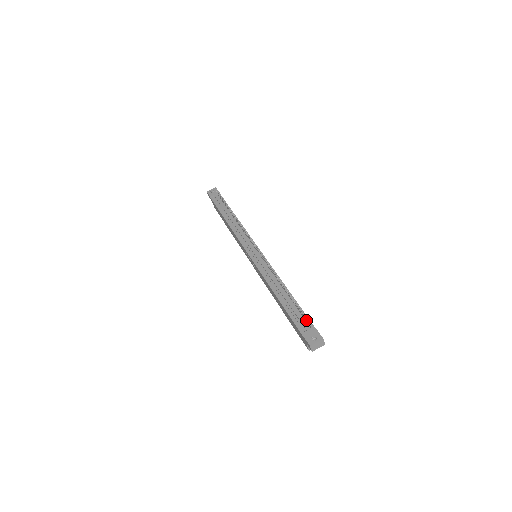
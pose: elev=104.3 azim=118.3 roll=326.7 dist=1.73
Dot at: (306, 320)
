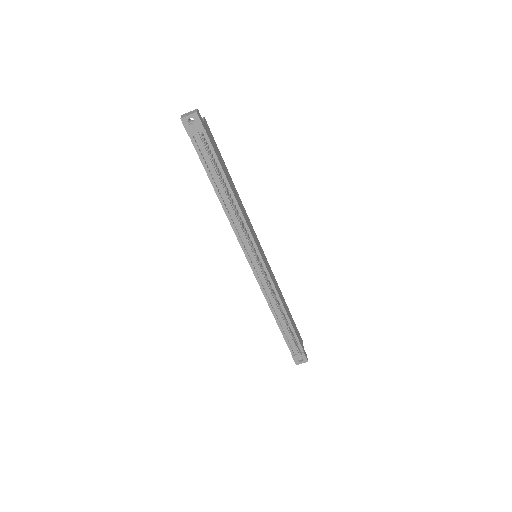
Dot at: occluded
